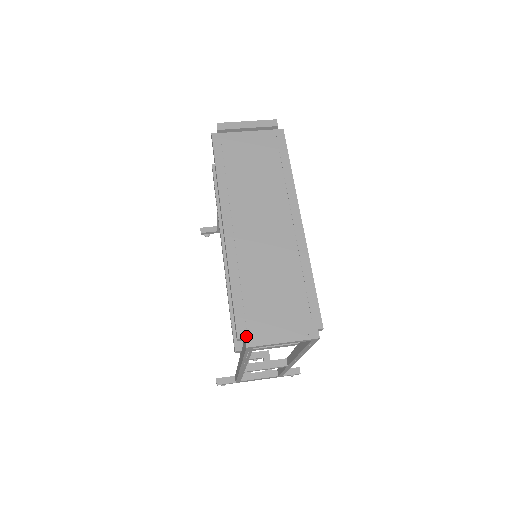
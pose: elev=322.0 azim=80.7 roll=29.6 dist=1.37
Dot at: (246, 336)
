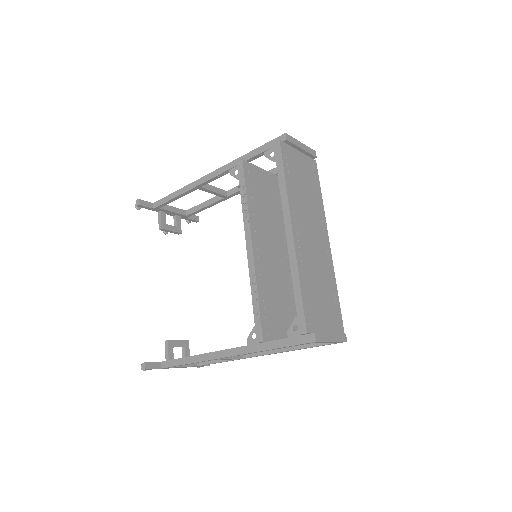
Dot at: (311, 332)
